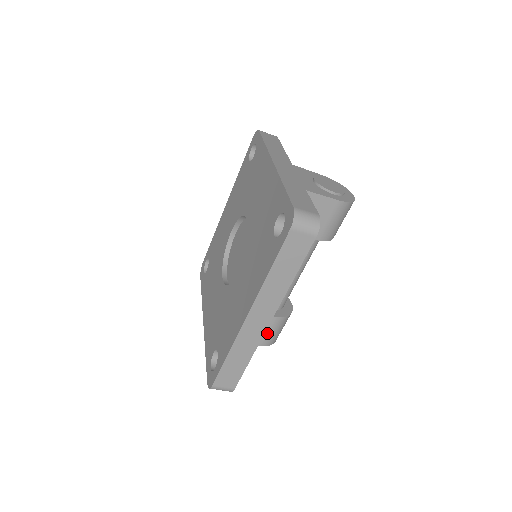
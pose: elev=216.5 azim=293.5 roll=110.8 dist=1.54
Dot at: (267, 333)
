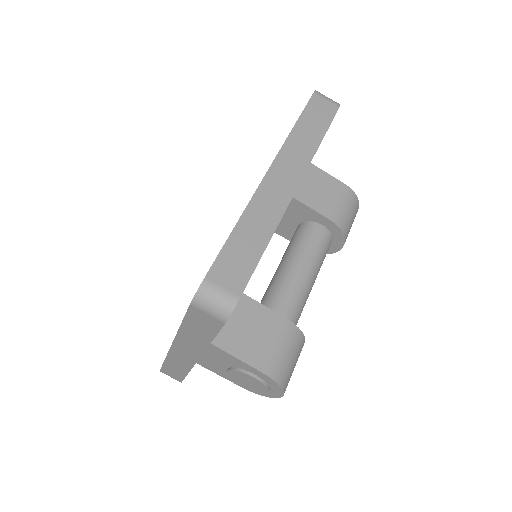
Dot at: (273, 347)
